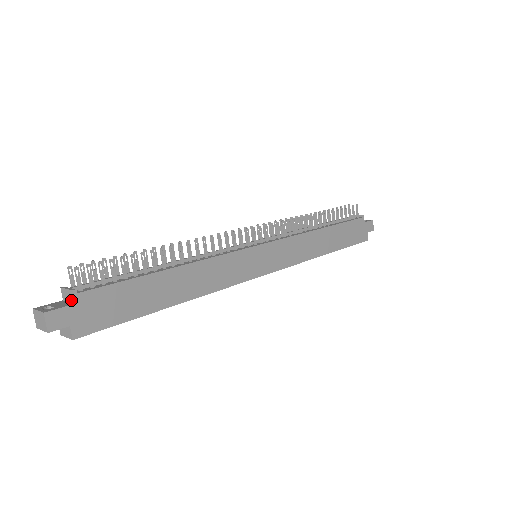
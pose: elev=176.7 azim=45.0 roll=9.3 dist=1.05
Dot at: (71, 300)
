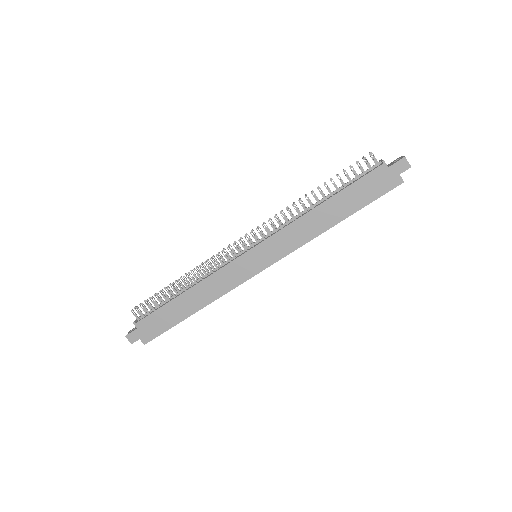
Dot at: (137, 326)
